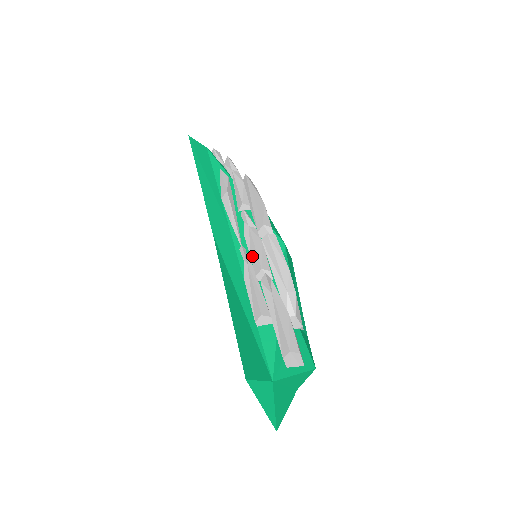
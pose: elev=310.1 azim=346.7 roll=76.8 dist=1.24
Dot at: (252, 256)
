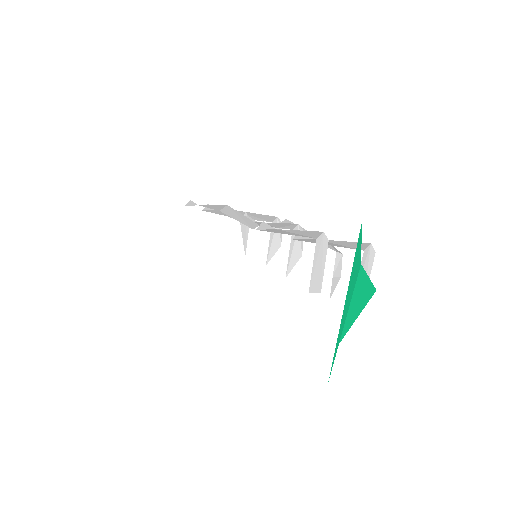
Dot at: (278, 226)
